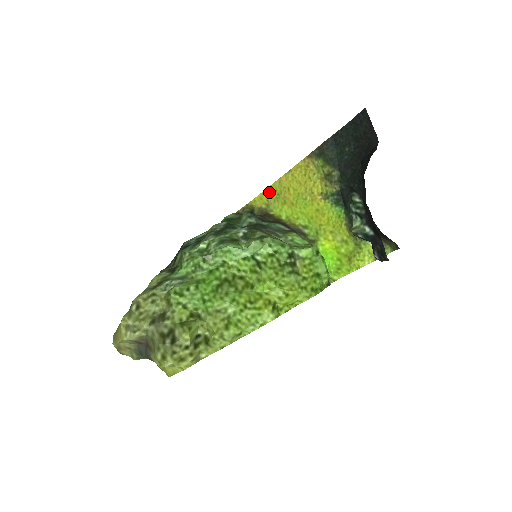
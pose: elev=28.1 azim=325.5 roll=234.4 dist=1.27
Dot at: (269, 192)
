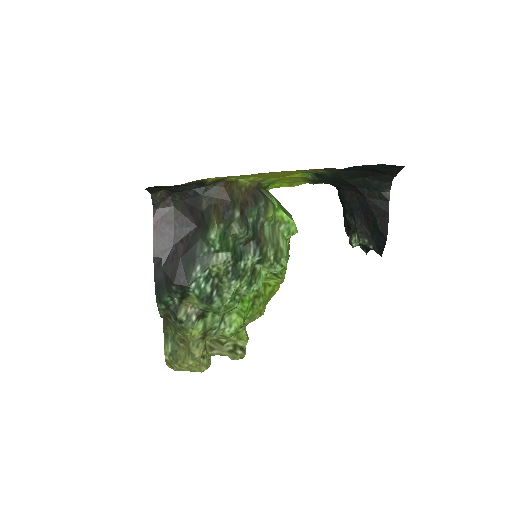
Dot at: occluded
